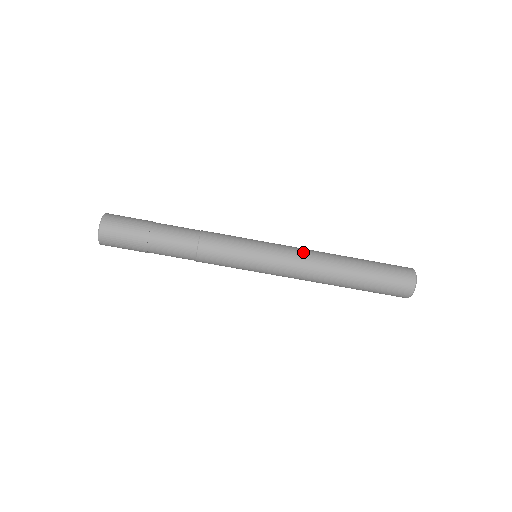
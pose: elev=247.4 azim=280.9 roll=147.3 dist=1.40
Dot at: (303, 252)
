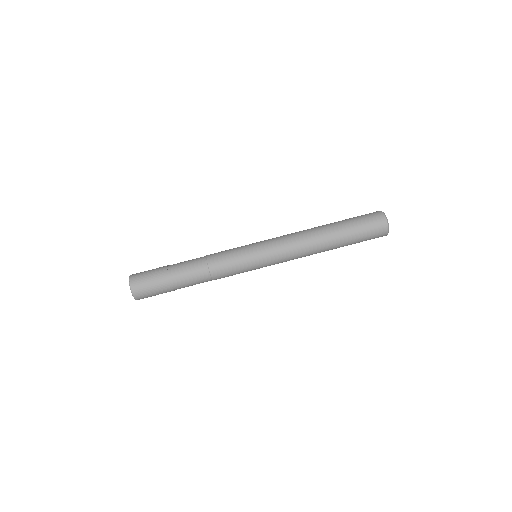
Dot at: (289, 235)
